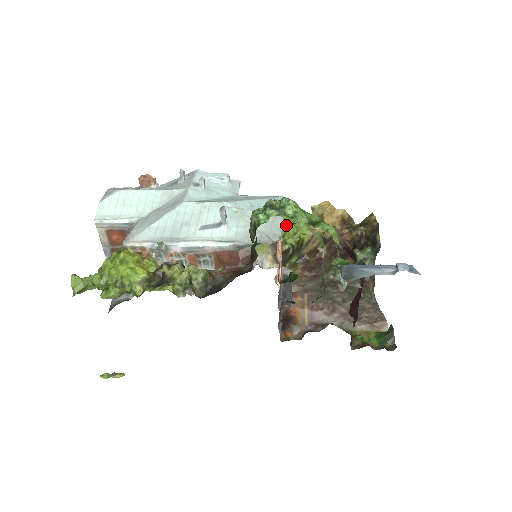
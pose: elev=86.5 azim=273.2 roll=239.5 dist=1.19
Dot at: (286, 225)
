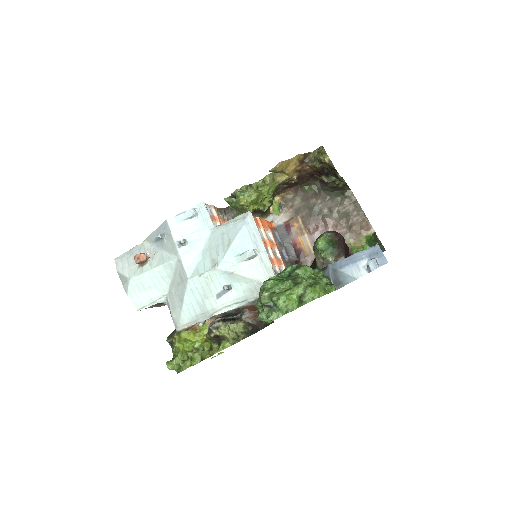
Dot at: (258, 199)
